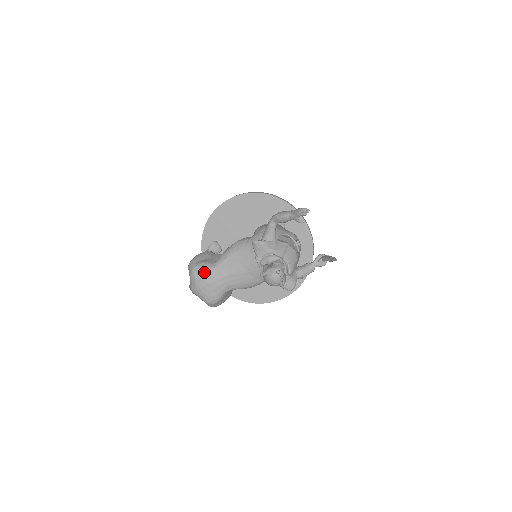
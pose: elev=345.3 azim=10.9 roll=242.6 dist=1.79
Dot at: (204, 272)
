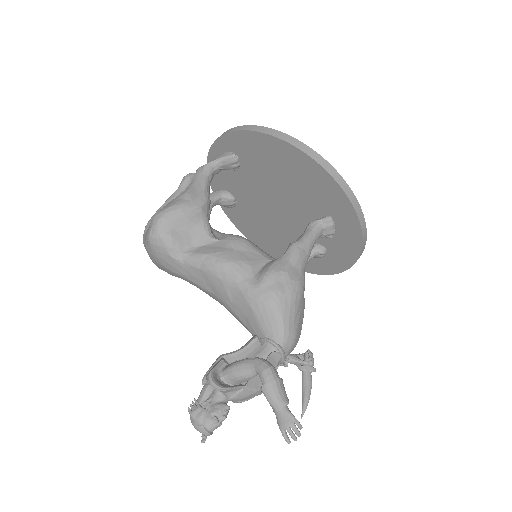
Dot at: (164, 254)
